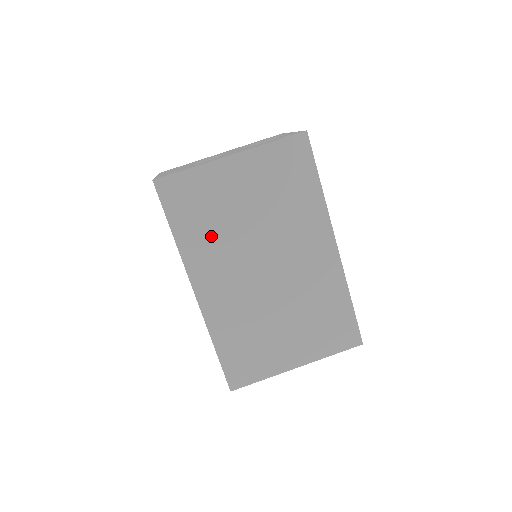
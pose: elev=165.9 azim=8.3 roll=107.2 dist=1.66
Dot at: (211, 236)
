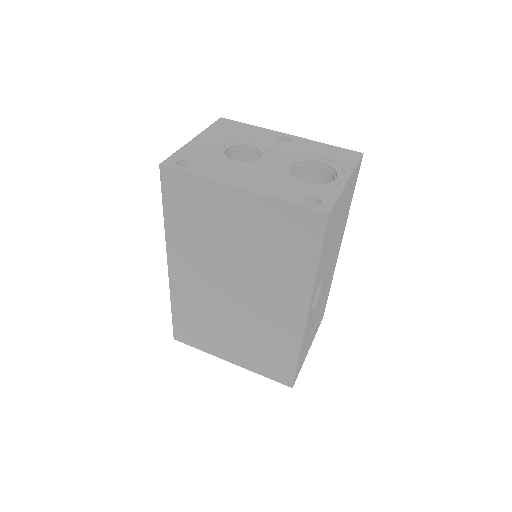
Dot at: (196, 238)
